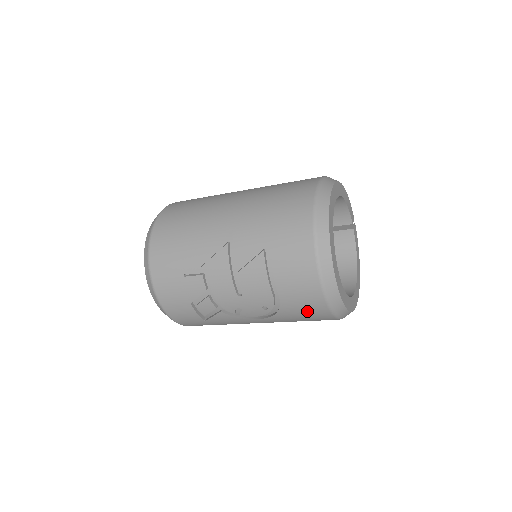
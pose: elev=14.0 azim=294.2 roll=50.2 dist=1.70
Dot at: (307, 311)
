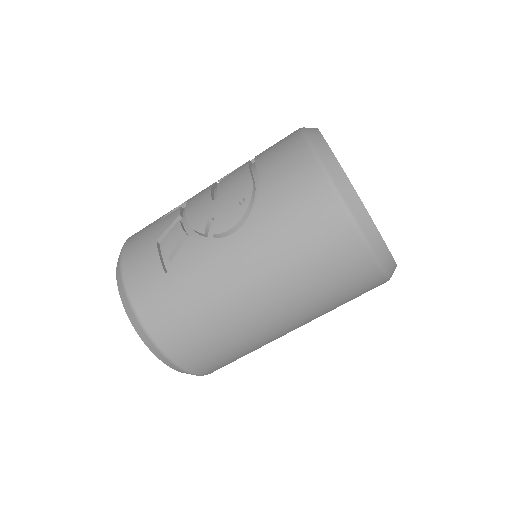
Dot at: (293, 183)
